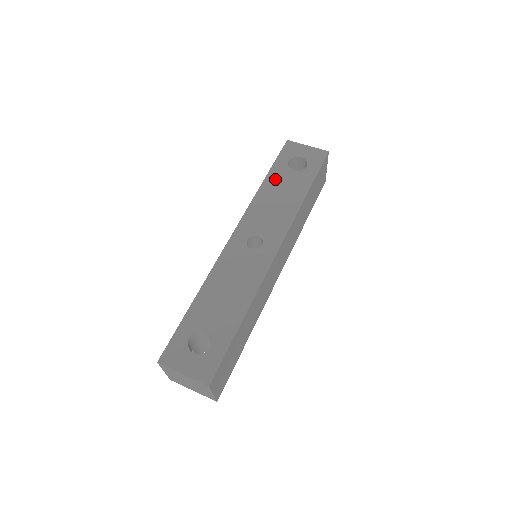
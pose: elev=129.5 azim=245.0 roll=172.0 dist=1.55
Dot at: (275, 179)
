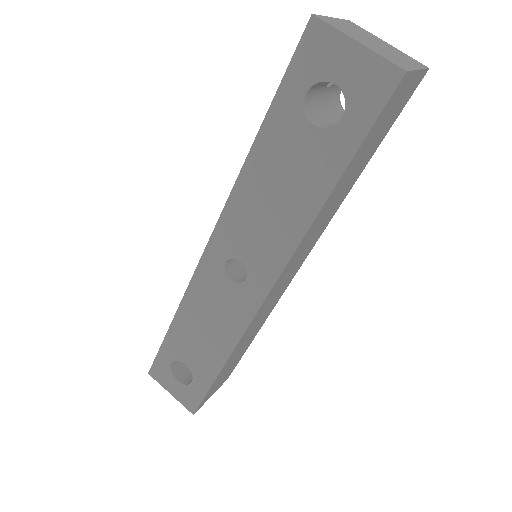
Dot at: (274, 143)
